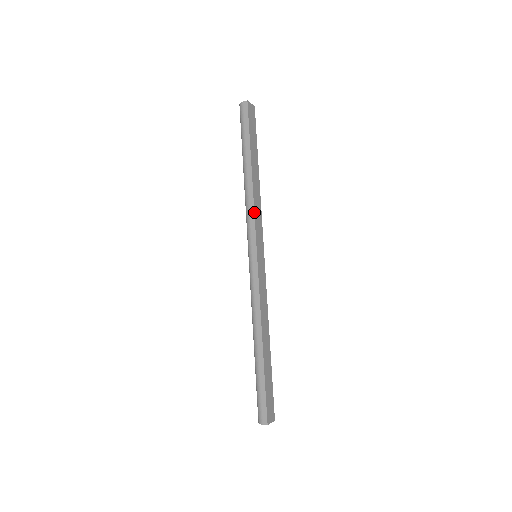
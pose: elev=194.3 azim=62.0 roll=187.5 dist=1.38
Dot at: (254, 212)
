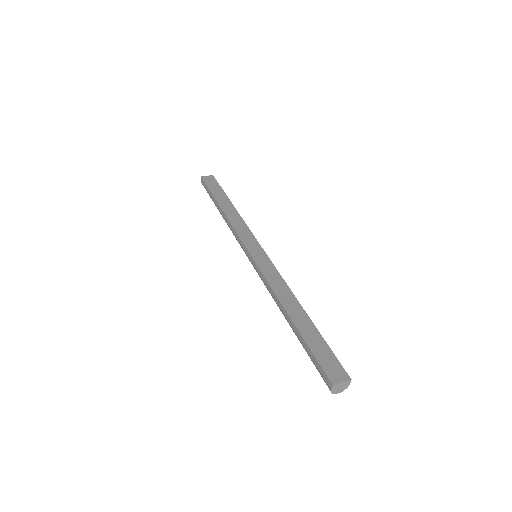
Dot at: (234, 229)
